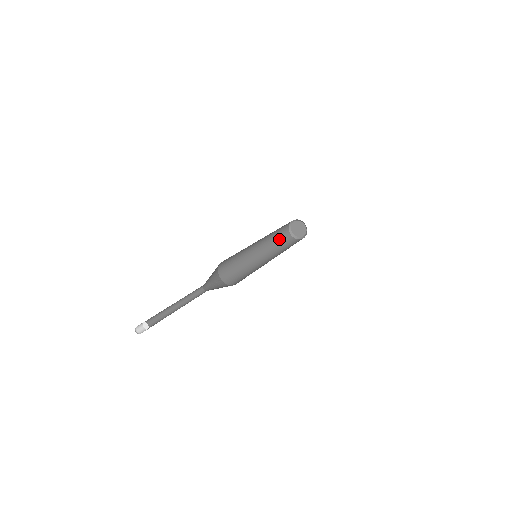
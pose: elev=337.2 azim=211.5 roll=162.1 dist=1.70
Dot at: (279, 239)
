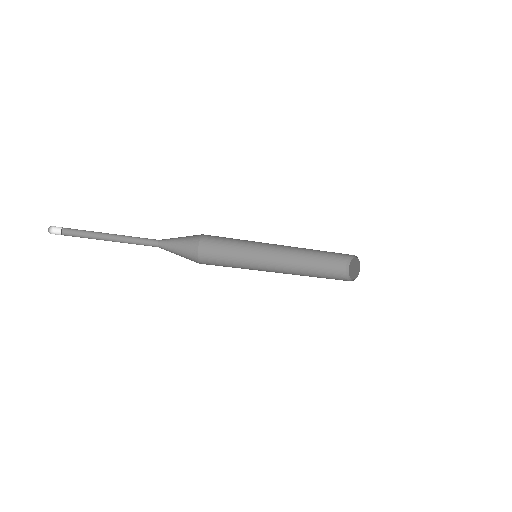
Dot at: occluded
